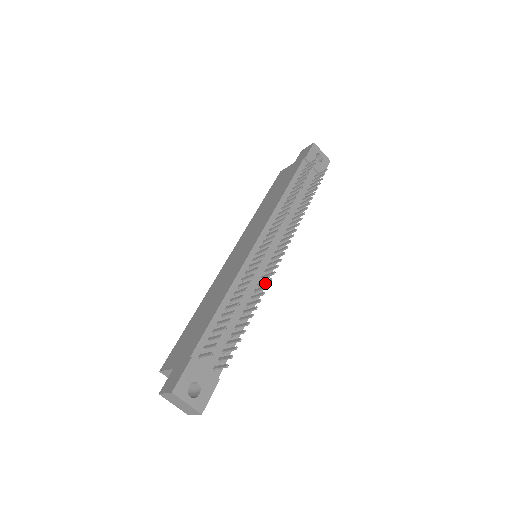
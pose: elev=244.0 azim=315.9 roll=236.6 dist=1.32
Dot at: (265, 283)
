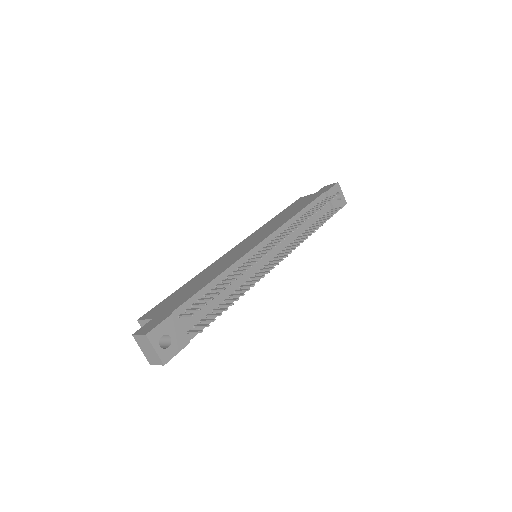
Dot at: occluded
